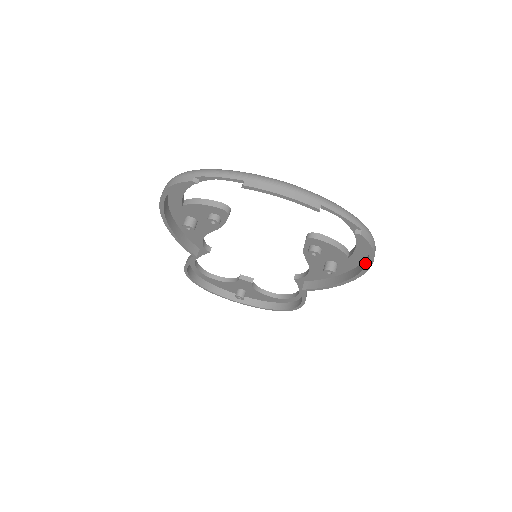
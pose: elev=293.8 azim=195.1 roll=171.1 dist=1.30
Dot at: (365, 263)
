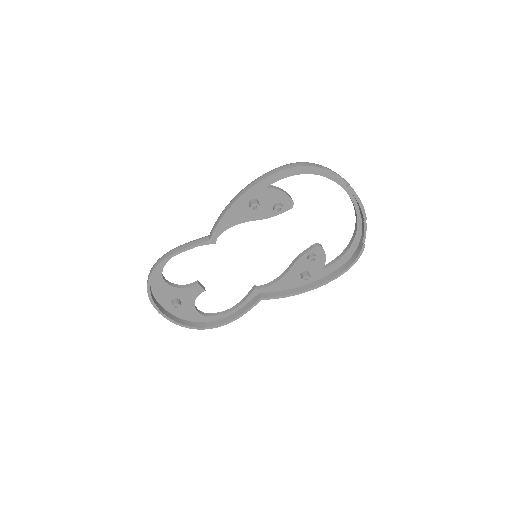
Dot at: (334, 274)
